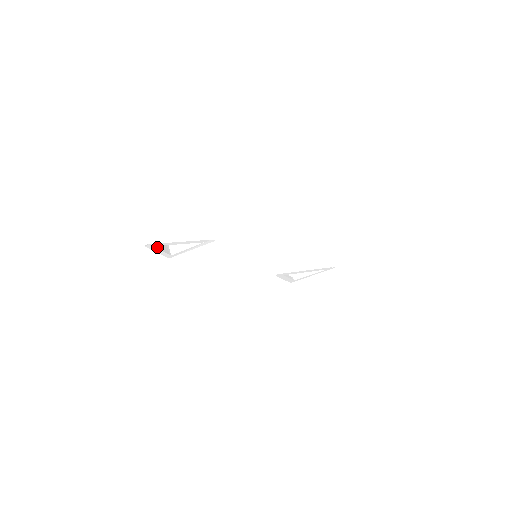
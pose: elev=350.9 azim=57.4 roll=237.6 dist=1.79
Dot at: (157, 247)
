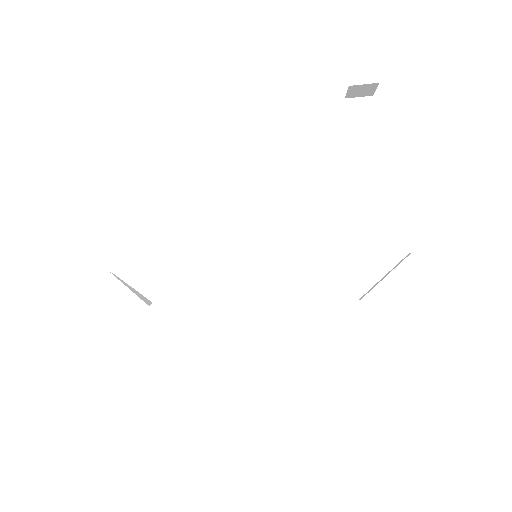
Dot at: (121, 281)
